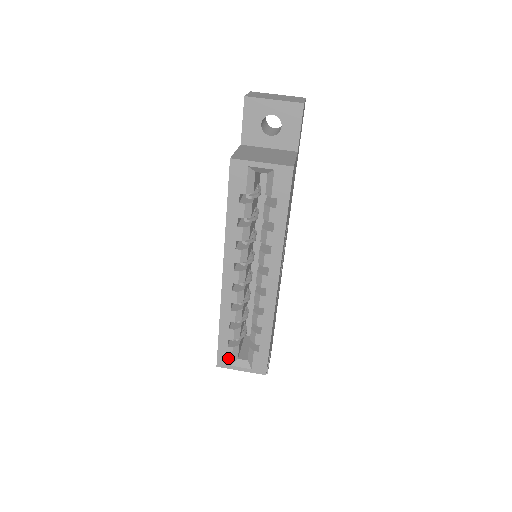
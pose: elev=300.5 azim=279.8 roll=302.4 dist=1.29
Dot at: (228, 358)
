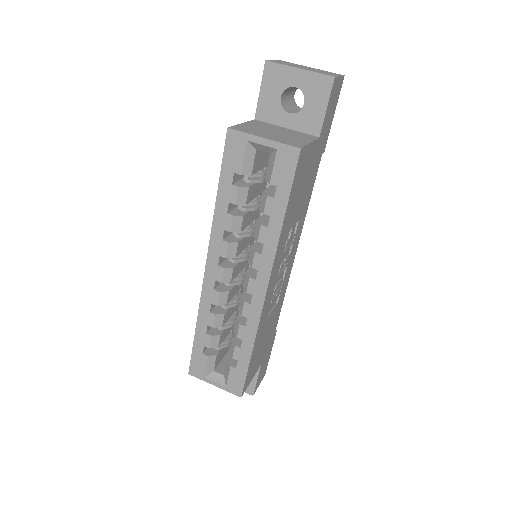
Dot at: (202, 367)
